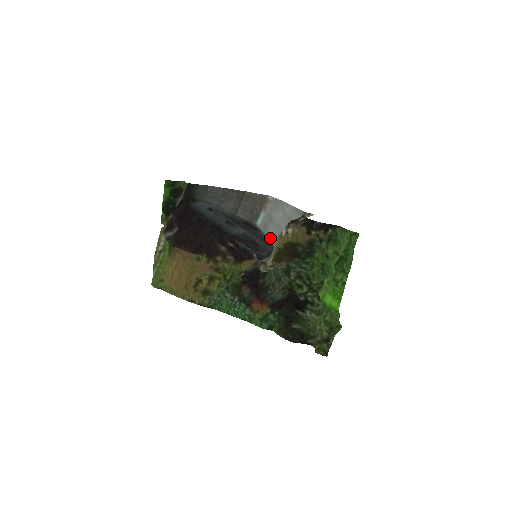
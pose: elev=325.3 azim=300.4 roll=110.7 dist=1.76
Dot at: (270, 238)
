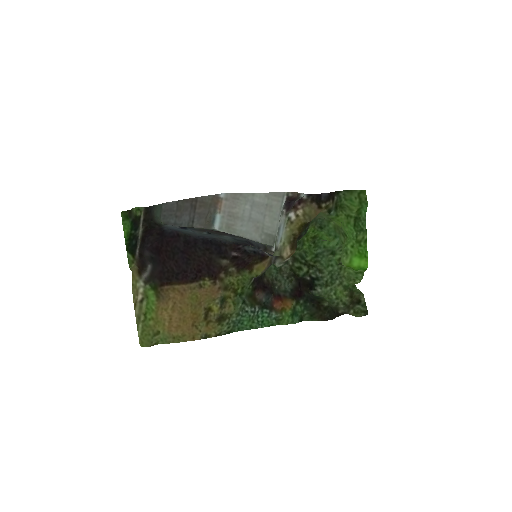
Dot at: (244, 236)
